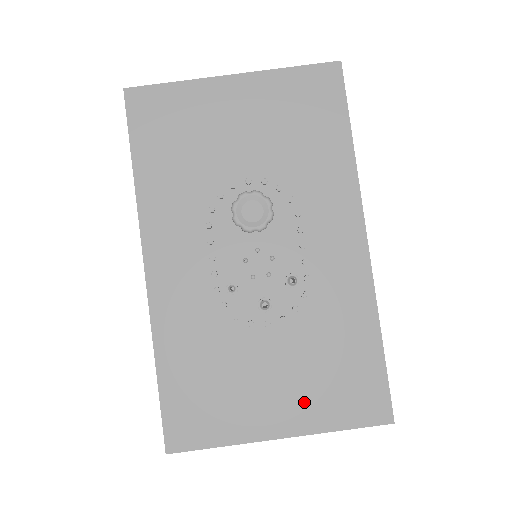
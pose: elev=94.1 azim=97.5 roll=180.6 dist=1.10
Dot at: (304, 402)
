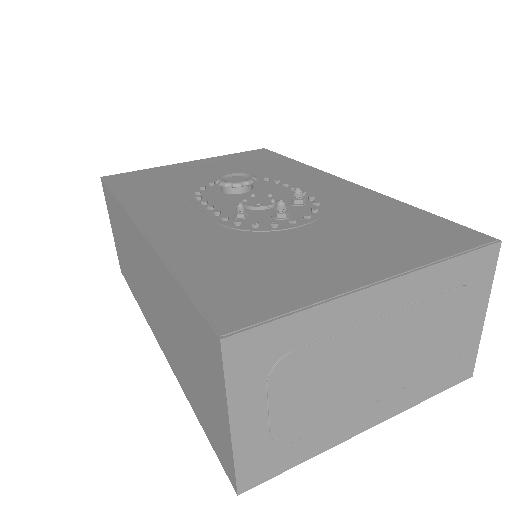
Dot at: (382, 252)
